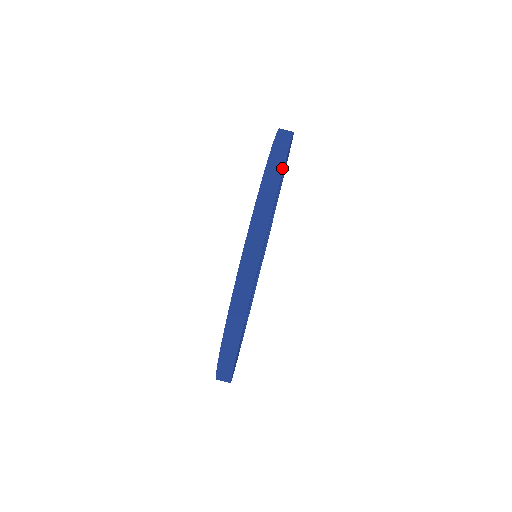
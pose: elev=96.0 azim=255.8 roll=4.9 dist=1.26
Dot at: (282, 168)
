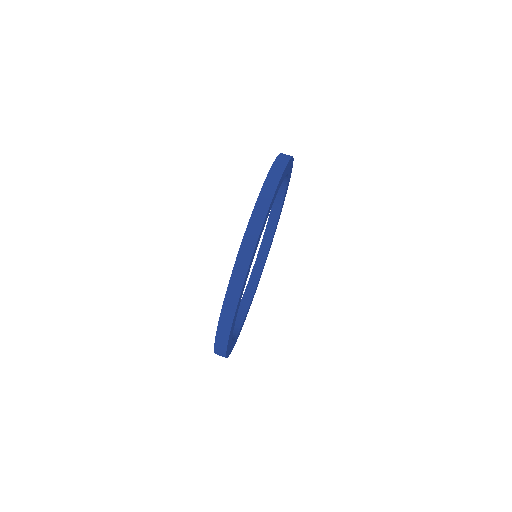
Dot at: (259, 232)
